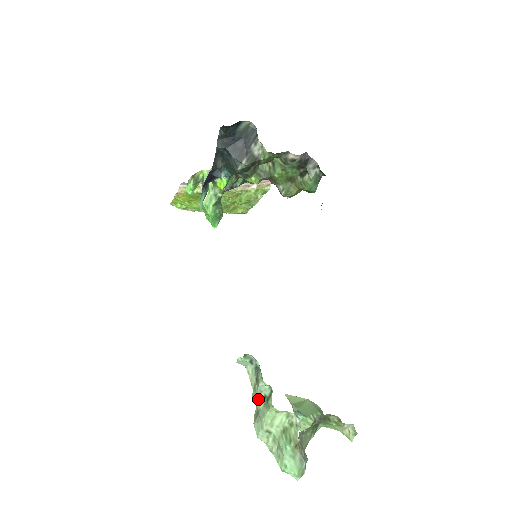
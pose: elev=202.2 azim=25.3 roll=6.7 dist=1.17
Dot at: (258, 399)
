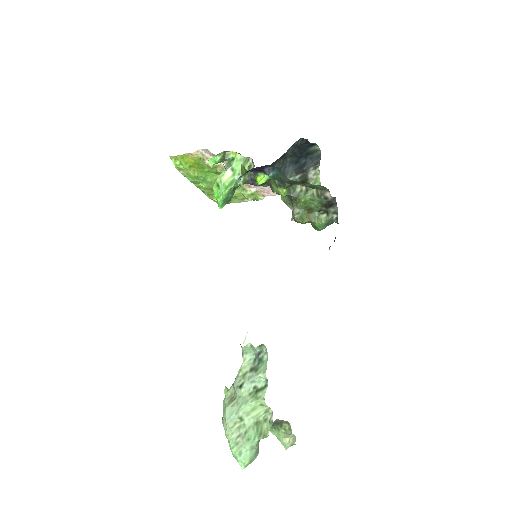
Dot at: (245, 387)
